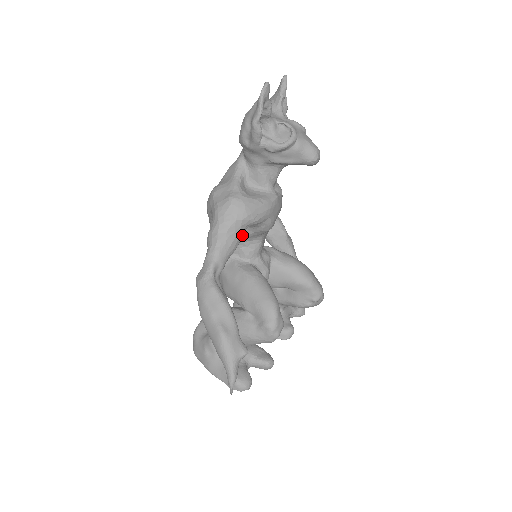
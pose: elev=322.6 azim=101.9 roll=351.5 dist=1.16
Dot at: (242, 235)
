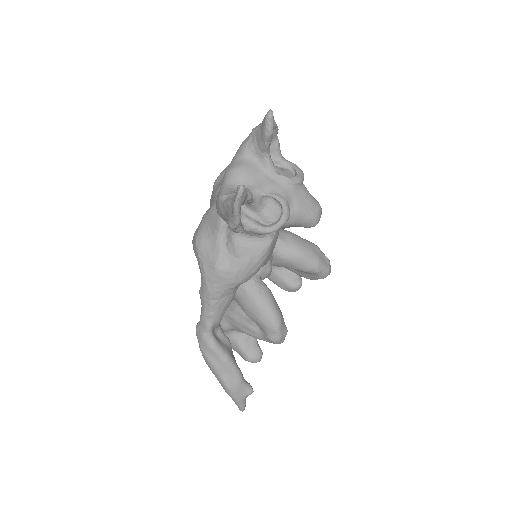
Dot at: occluded
